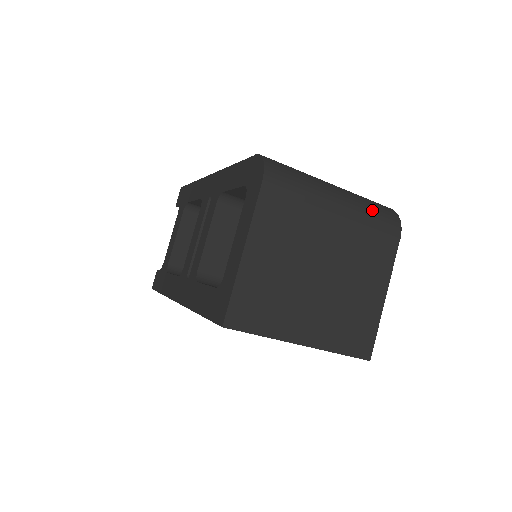
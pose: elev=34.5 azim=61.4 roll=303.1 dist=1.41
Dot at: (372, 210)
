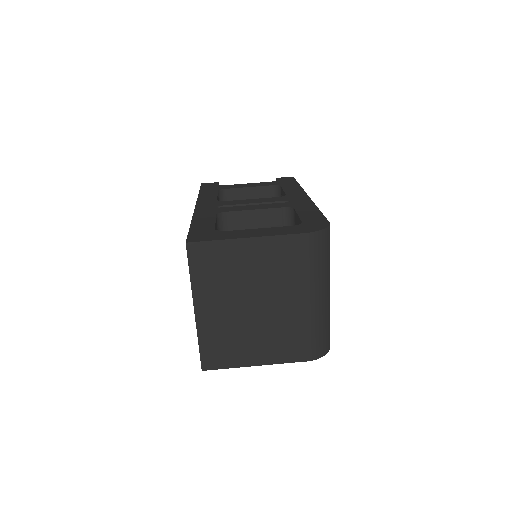
Dot at: (321, 330)
